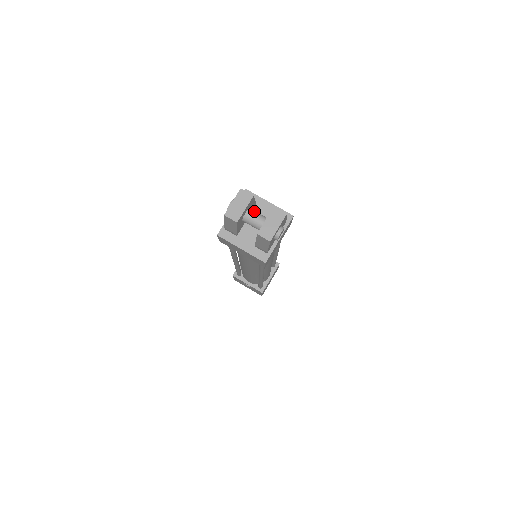
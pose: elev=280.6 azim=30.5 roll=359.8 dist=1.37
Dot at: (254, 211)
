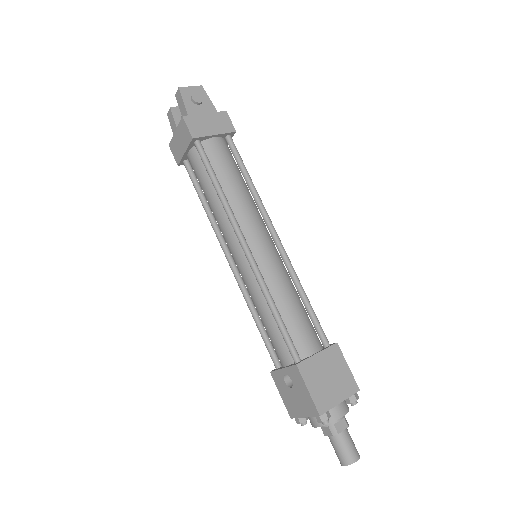
Dot at: occluded
